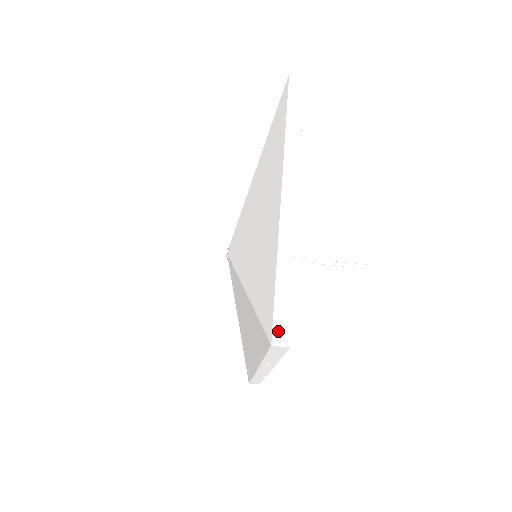
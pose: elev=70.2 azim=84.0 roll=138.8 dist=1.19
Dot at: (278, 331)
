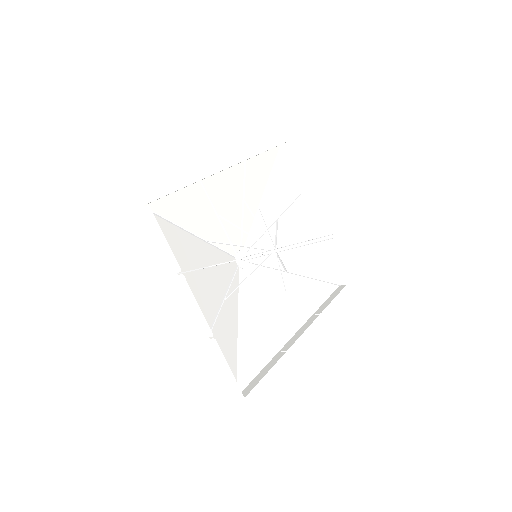
Dot at: (235, 390)
